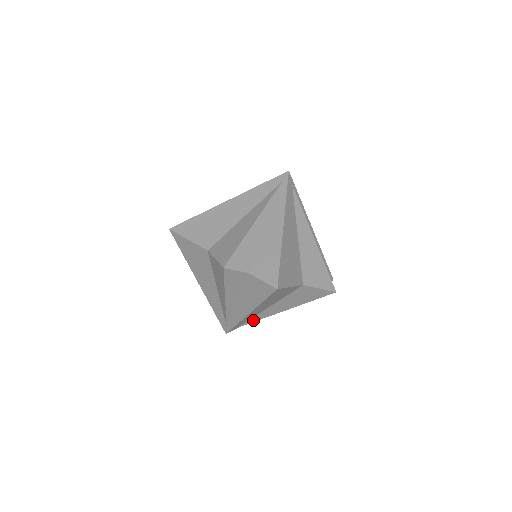
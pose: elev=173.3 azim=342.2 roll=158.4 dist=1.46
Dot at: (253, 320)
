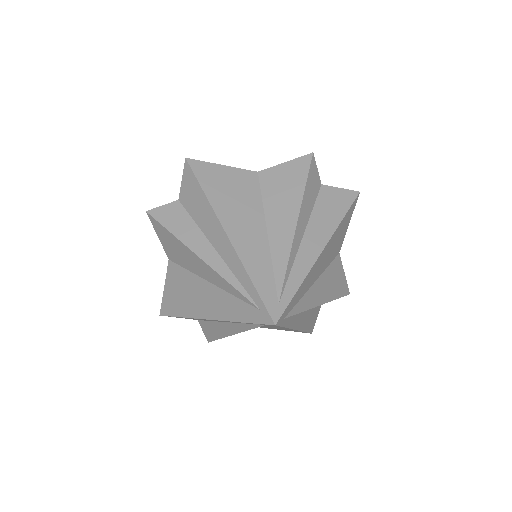
Dot at: (281, 270)
